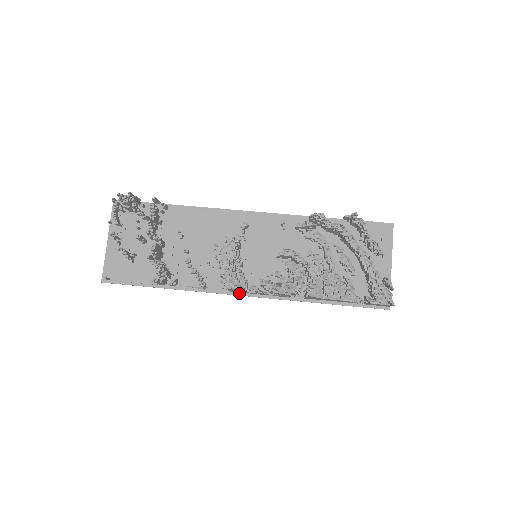
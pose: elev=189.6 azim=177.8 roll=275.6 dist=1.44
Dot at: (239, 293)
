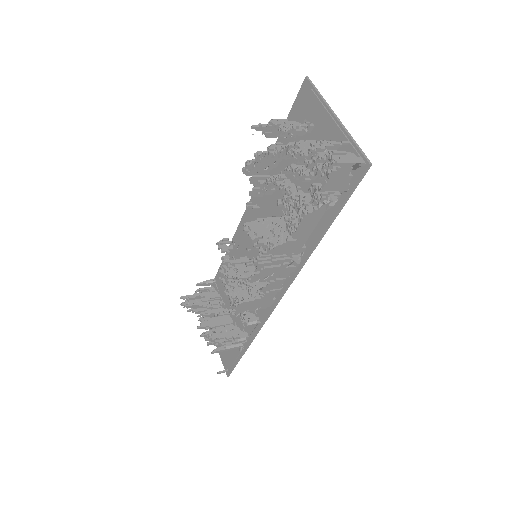
Dot at: (275, 302)
